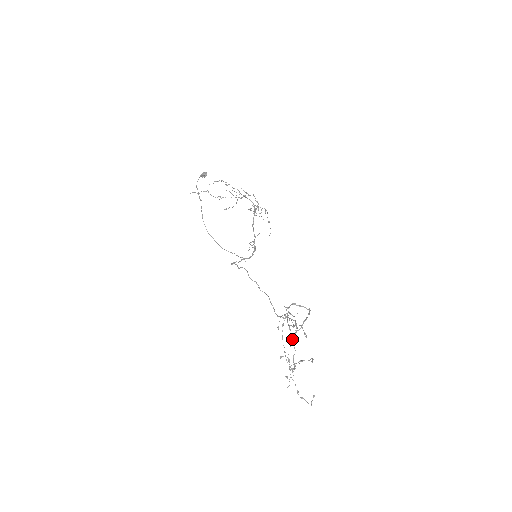
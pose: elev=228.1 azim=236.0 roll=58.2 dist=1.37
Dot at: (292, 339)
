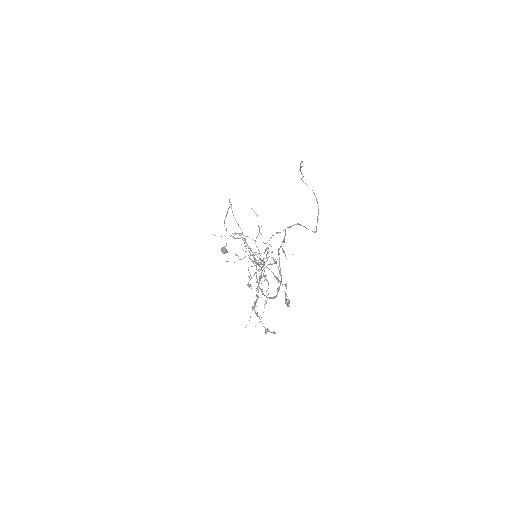
Dot at: (301, 179)
